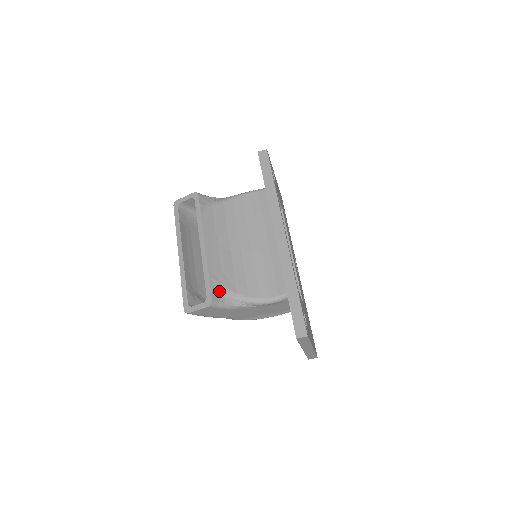
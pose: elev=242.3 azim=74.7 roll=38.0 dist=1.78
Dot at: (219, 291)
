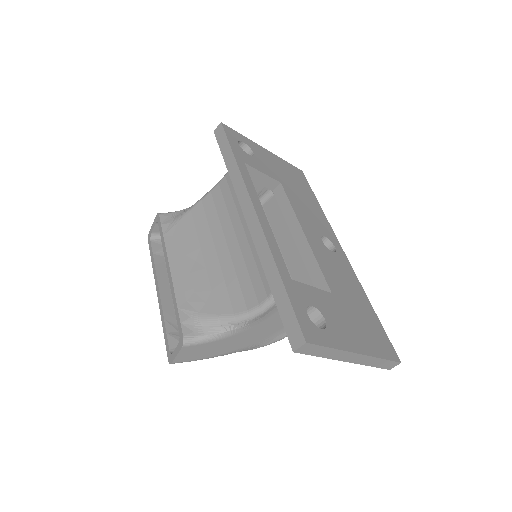
Dot at: (194, 321)
